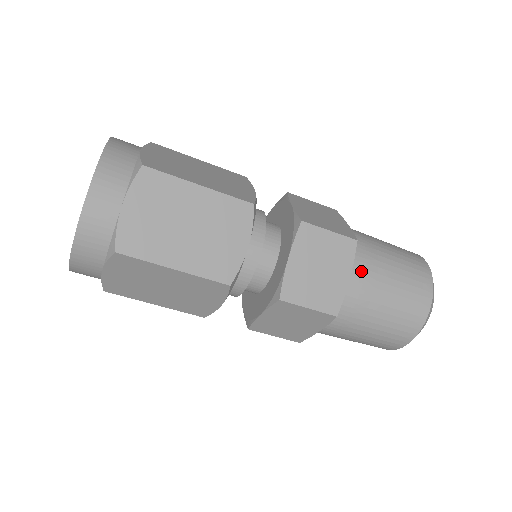
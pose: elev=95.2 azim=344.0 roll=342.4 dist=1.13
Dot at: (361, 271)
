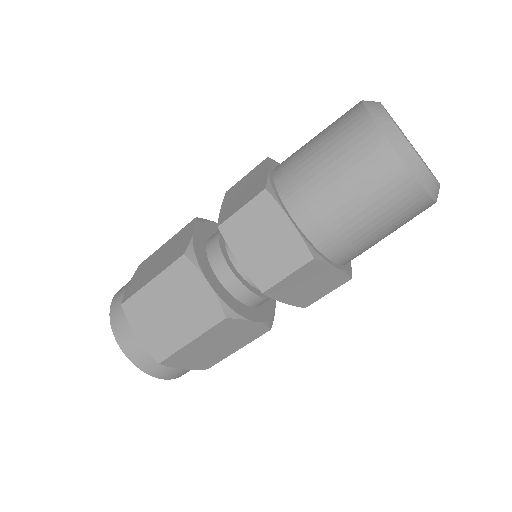
Dot at: (298, 202)
